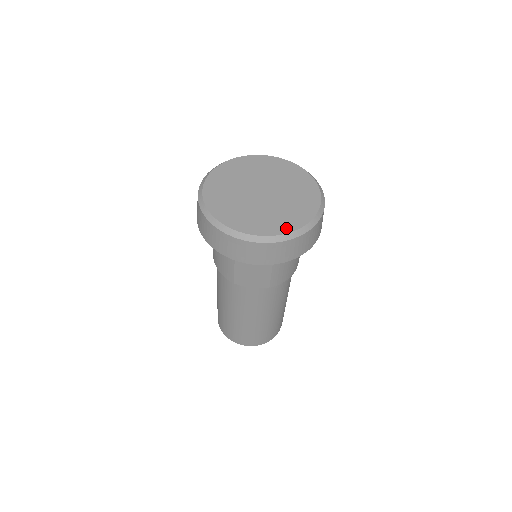
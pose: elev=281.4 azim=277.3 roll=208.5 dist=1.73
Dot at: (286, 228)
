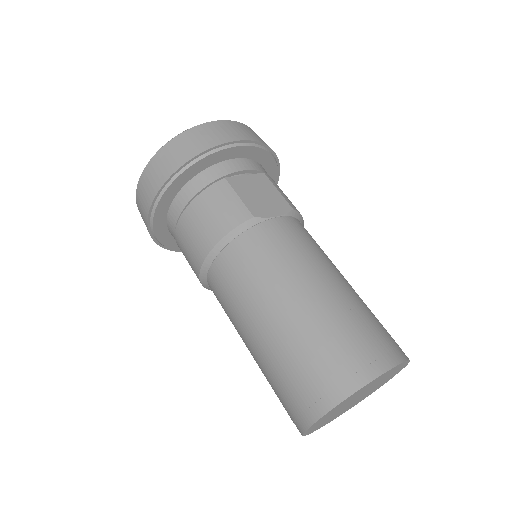
Dot at: occluded
